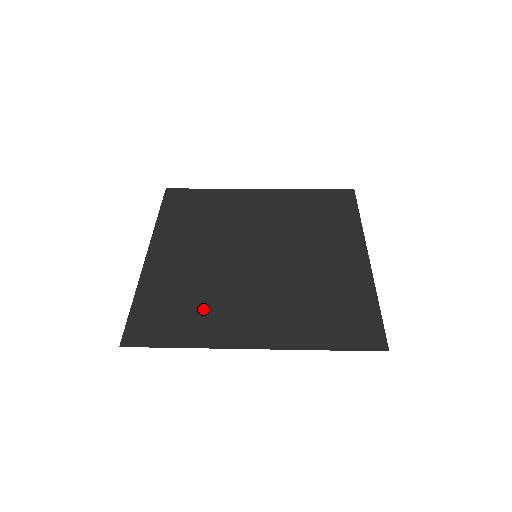
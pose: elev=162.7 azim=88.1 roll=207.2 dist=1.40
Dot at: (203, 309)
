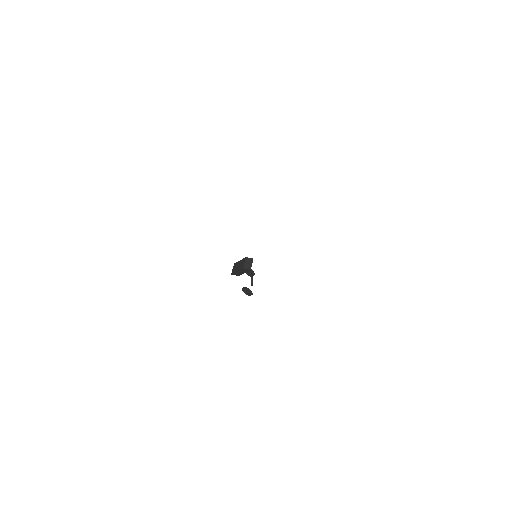
Dot at: occluded
